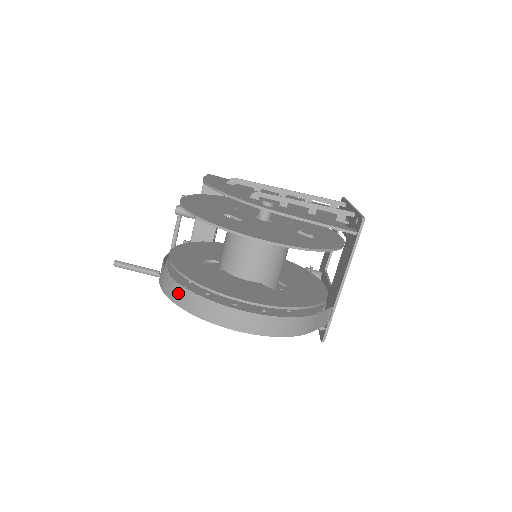
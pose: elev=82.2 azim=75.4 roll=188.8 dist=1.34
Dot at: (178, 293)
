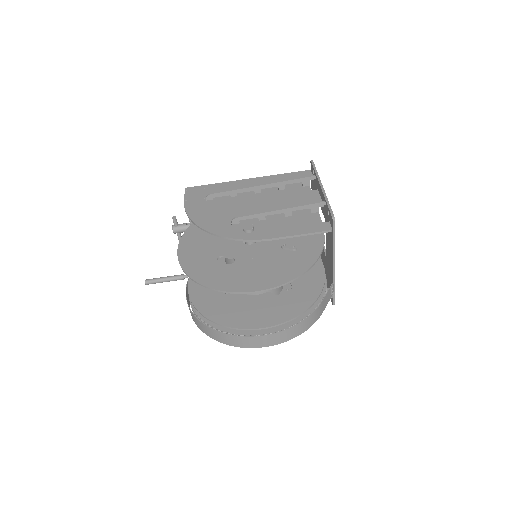
Dot at: (210, 333)
